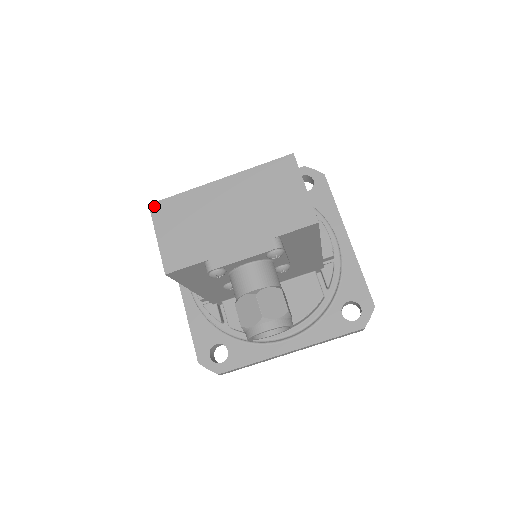
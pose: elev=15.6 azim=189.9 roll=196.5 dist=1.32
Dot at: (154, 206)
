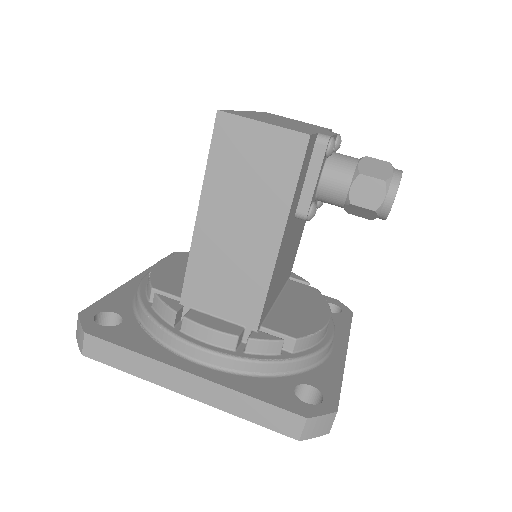
Dot at: (224, 111)
